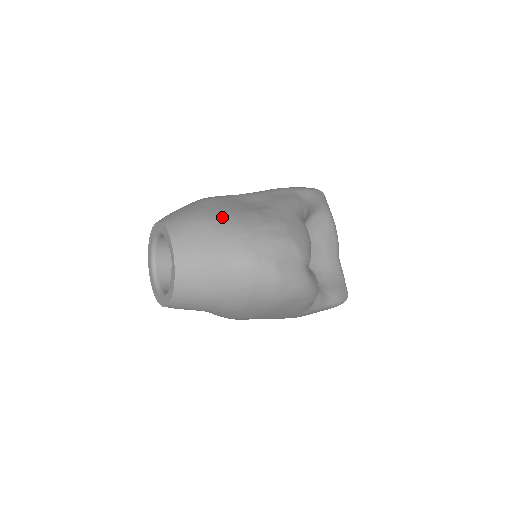
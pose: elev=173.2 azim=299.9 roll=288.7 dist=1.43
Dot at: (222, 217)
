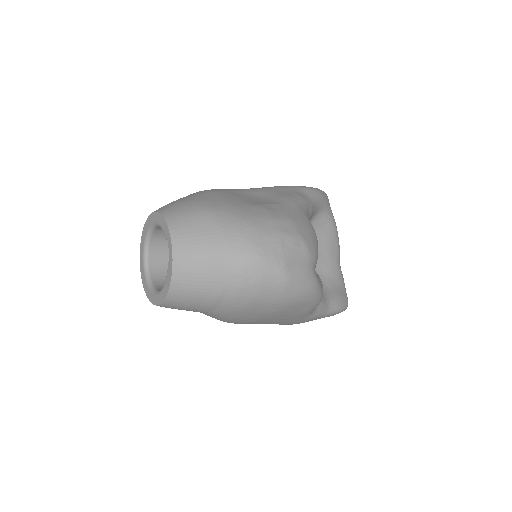
Dot at: (226, 209)
